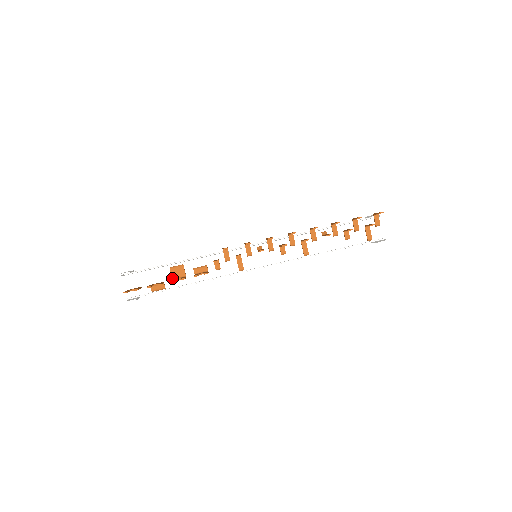
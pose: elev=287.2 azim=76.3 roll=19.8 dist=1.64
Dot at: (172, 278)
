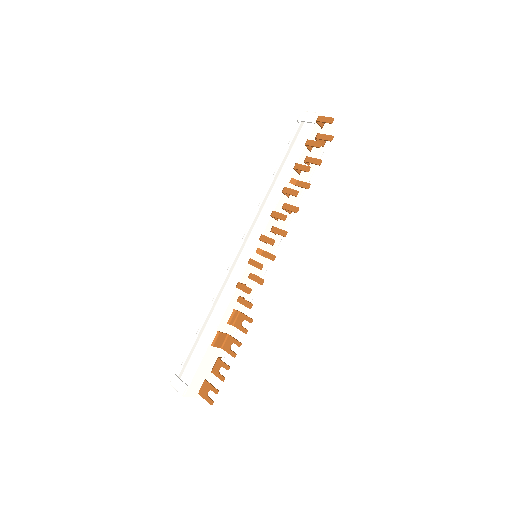
Dot at: (220, 348)
